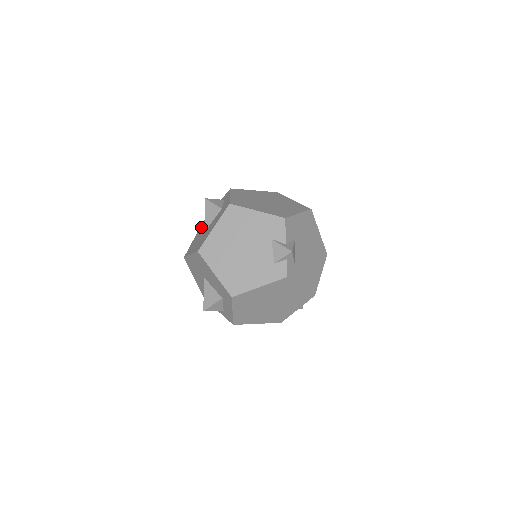
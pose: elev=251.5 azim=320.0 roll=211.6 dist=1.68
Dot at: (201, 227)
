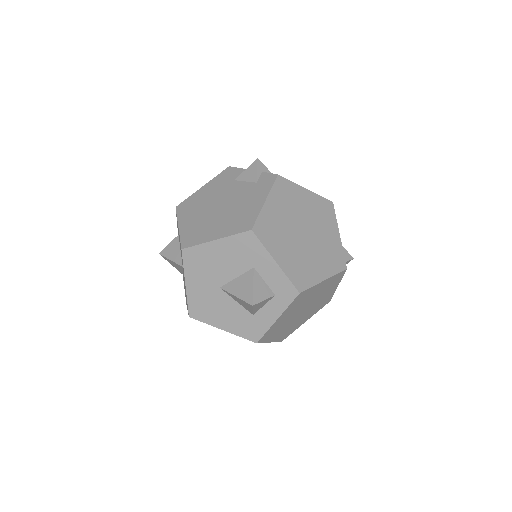
Dot at: occluded
